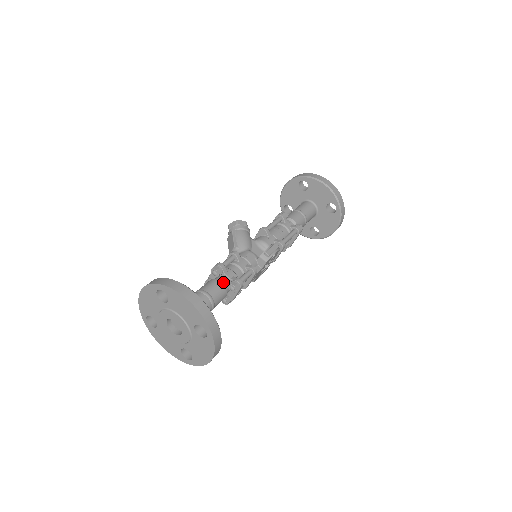
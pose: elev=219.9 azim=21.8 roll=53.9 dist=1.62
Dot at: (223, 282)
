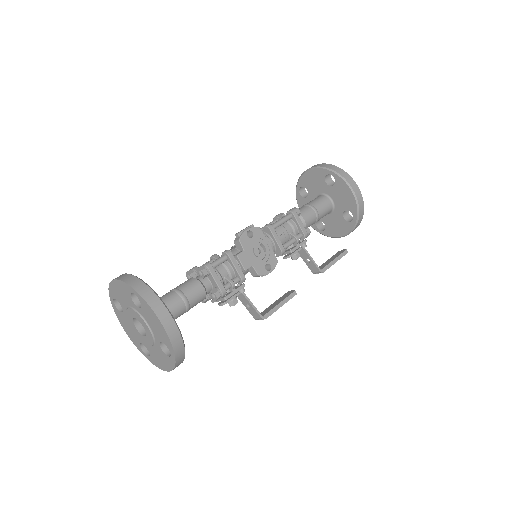
Dot at: (196, 277)
